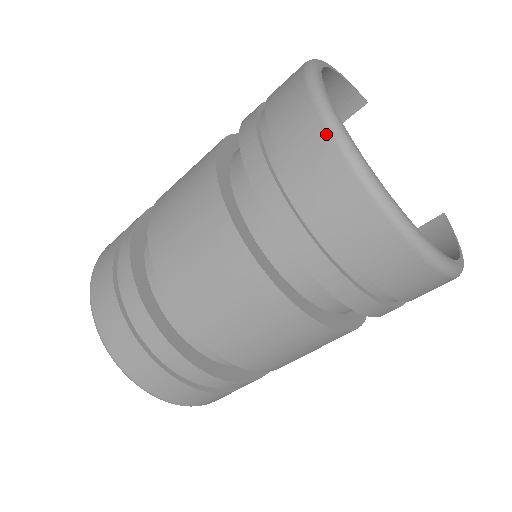
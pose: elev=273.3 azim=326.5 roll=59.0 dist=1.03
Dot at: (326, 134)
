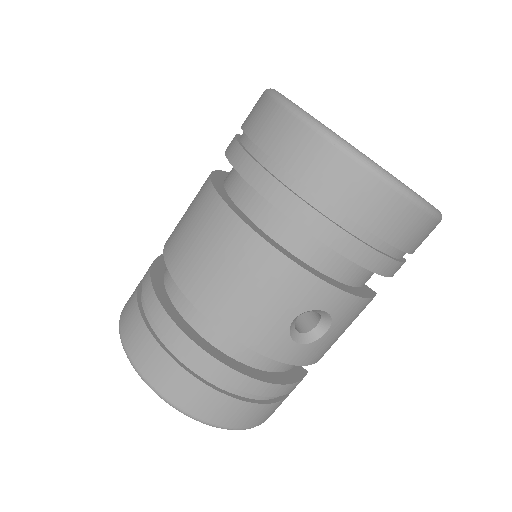
Dot at: (263, 94)
